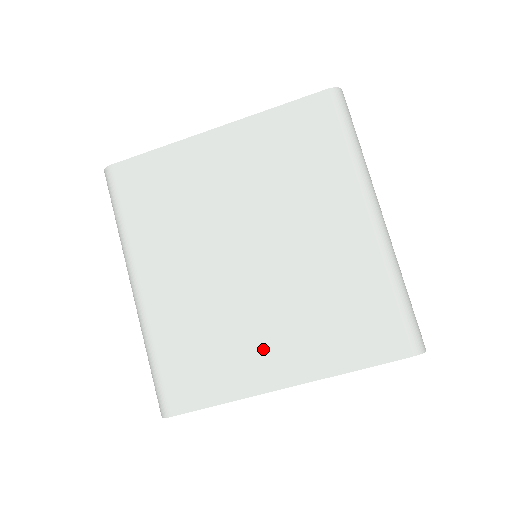
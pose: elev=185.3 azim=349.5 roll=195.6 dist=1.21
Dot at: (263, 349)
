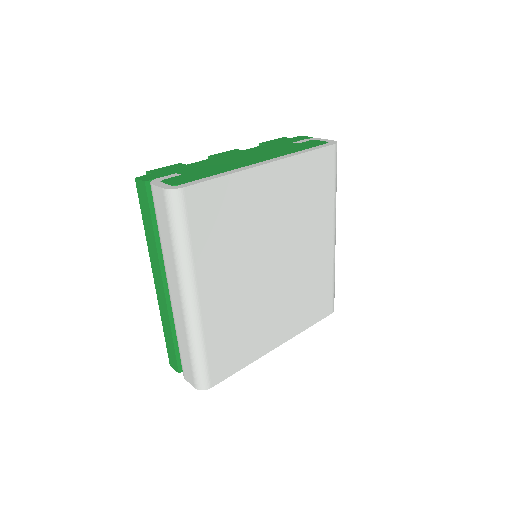
Dot at: (271, 327)
